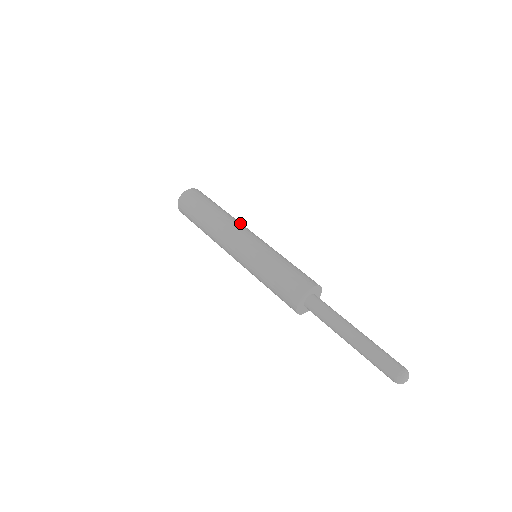
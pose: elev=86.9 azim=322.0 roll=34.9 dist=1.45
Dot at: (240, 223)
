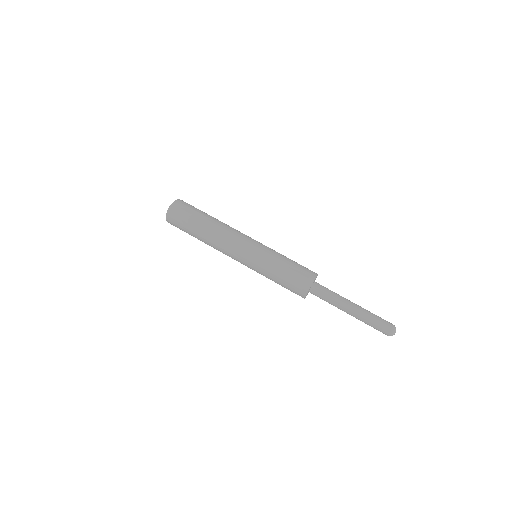
Dot at: (234, 229)
